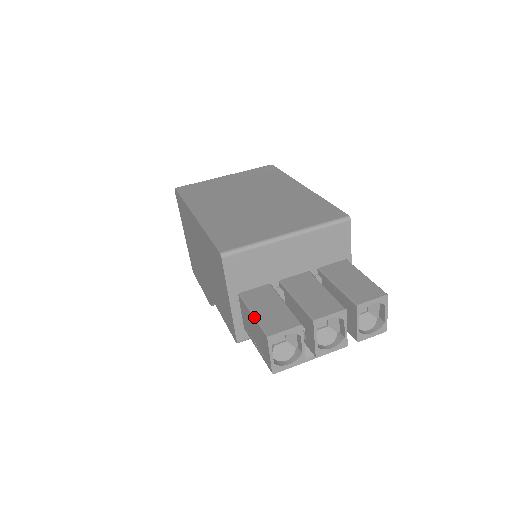
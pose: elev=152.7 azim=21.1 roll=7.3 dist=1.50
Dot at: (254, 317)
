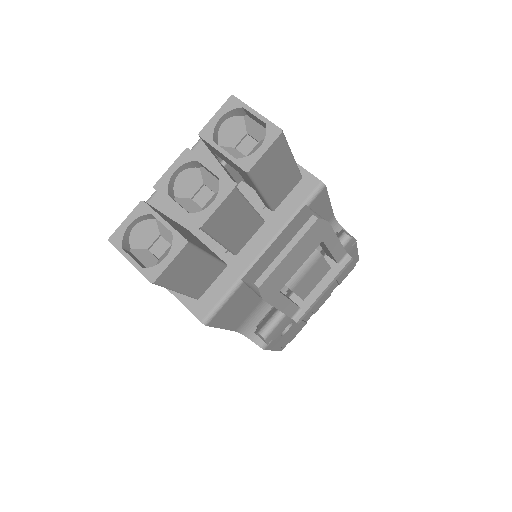
Dot at: occluded
